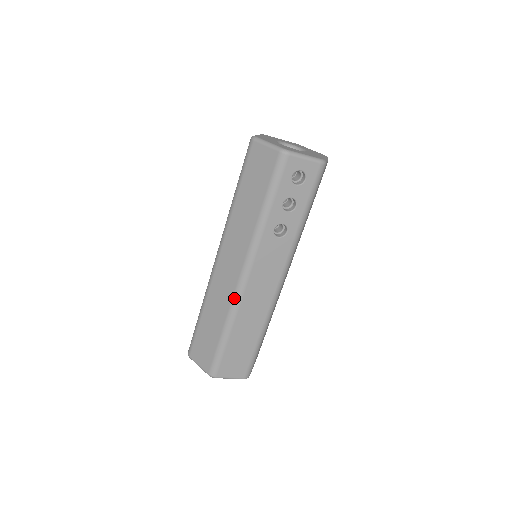
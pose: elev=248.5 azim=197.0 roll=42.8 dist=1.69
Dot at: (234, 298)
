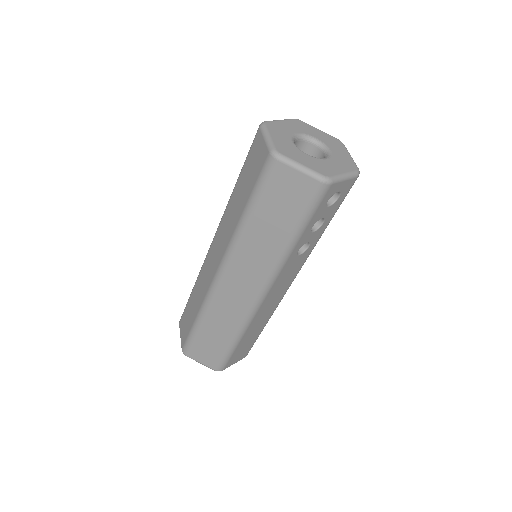
Dot at: (248, 315)
